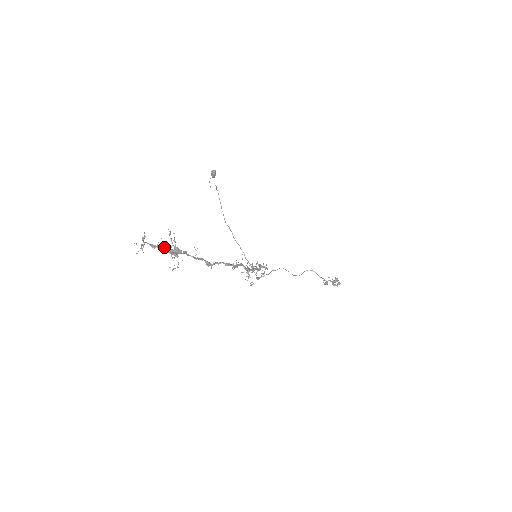
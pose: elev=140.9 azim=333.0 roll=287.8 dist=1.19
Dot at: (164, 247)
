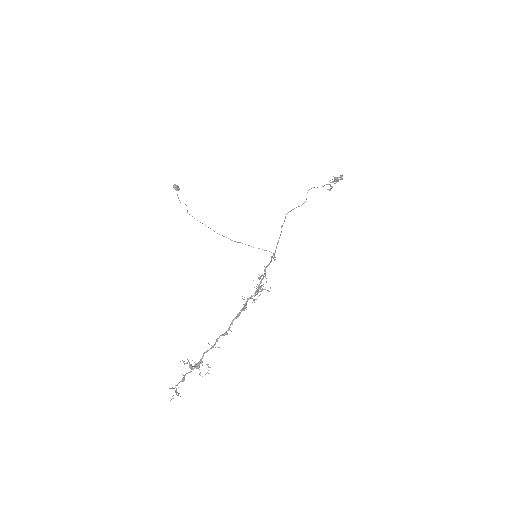
Dot at: (189, 366)
